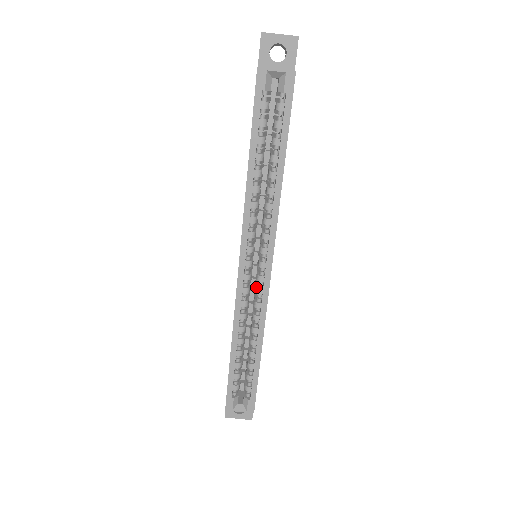
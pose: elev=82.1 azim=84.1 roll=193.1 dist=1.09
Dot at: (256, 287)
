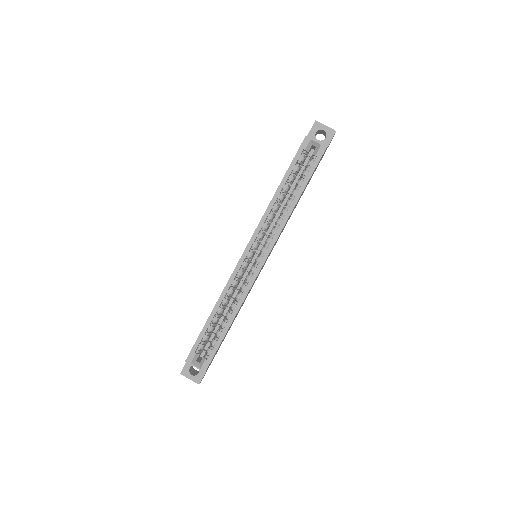
Dot at: (248, 274)
